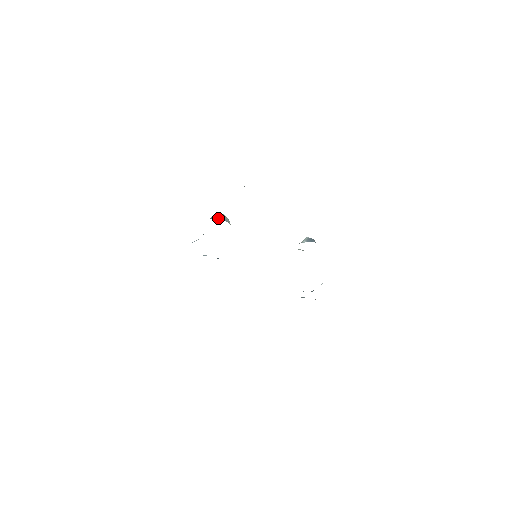
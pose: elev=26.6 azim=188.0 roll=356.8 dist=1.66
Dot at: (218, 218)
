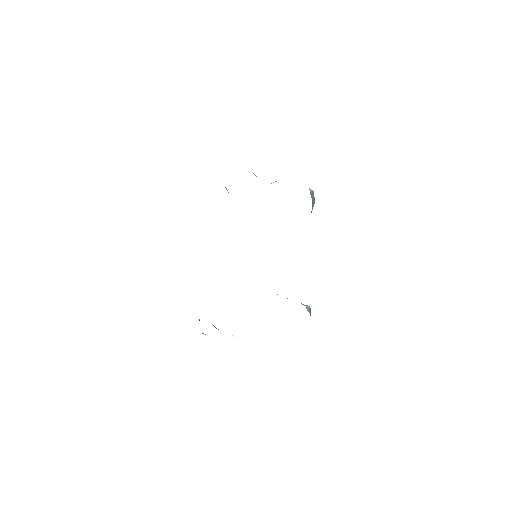
Dot at: (312, 198)
